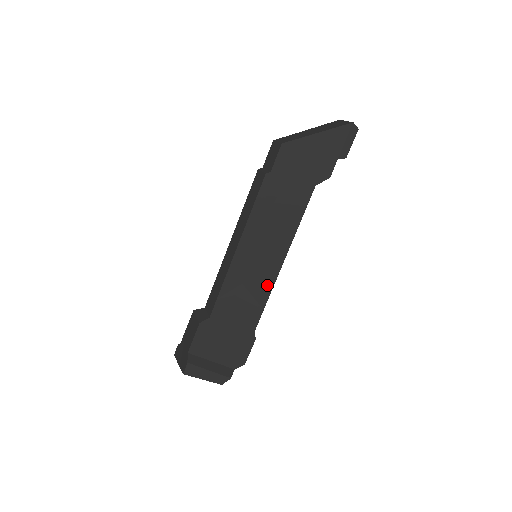
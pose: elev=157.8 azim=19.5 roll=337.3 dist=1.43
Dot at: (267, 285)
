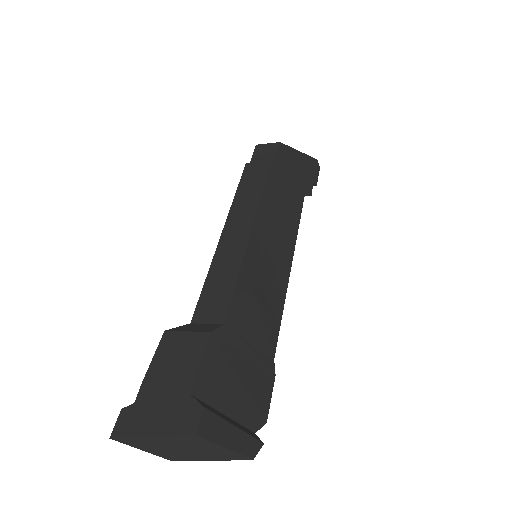
Dot at: (280, 291)
